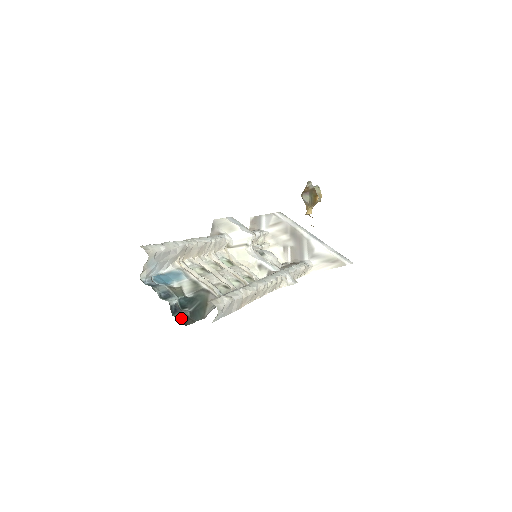
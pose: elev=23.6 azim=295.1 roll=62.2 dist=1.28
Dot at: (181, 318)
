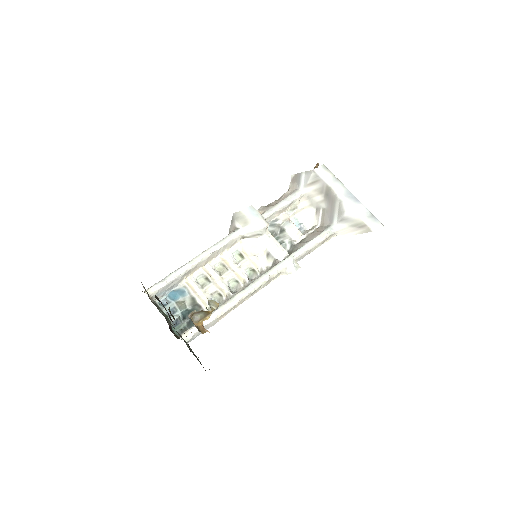
Dot at: (178, 330)
